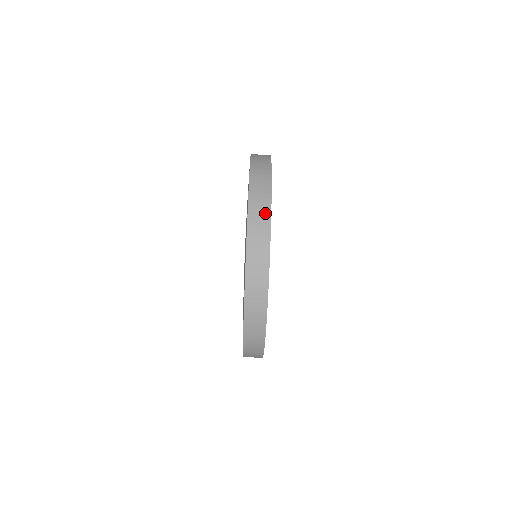
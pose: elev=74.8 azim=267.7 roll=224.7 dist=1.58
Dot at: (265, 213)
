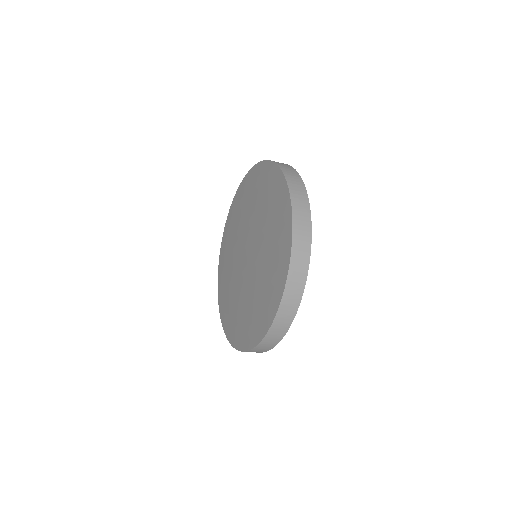
Dot at: (267, 349)
